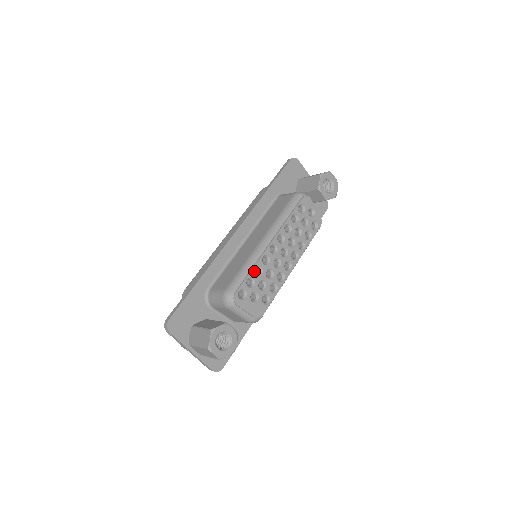
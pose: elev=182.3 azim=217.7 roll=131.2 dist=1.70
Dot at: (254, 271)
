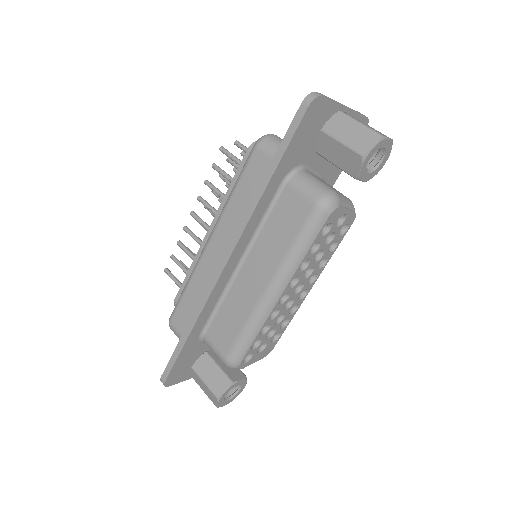
Dot at: (260, 334)
